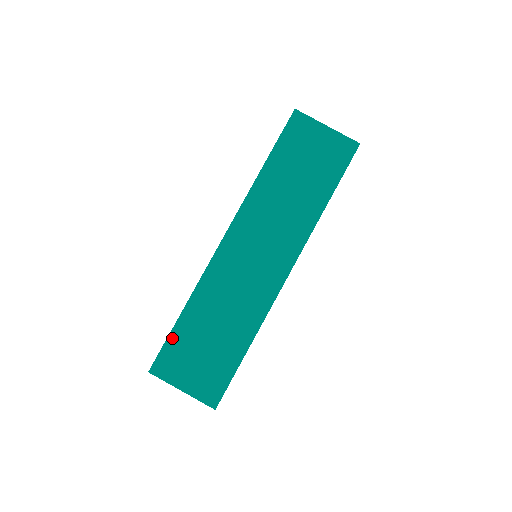
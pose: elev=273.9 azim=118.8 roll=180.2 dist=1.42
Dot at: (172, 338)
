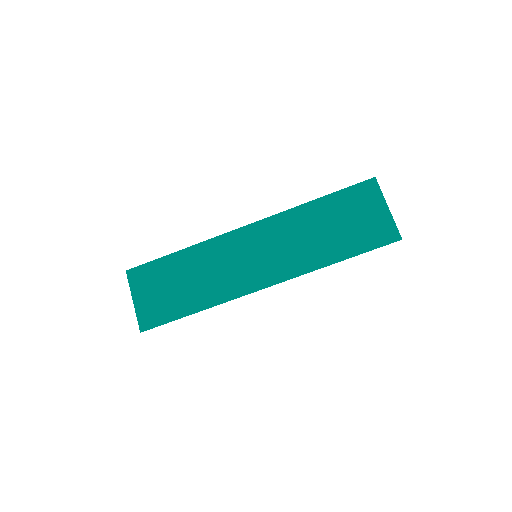
Dot at: (158, 262)
